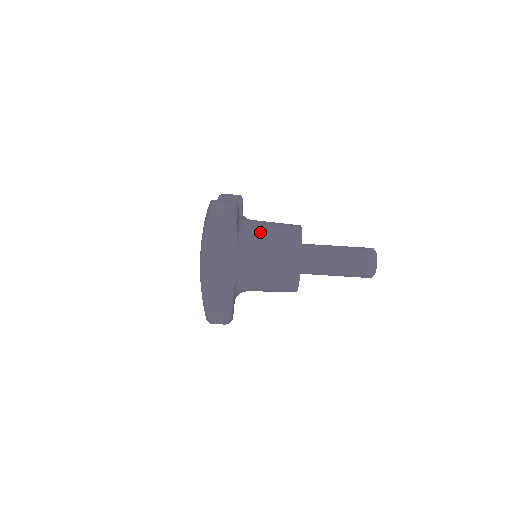
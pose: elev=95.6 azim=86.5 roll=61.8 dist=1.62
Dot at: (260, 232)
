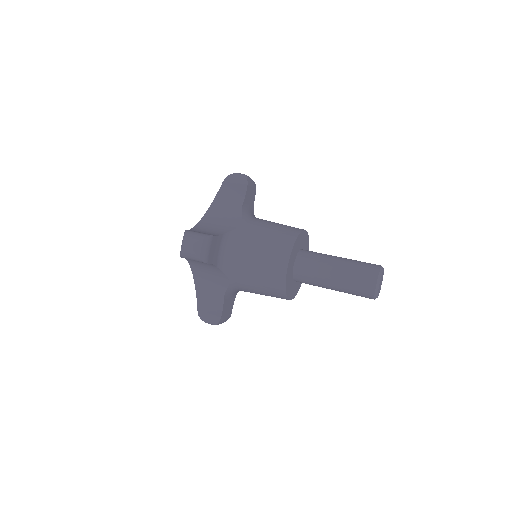
Dot at: occluded
